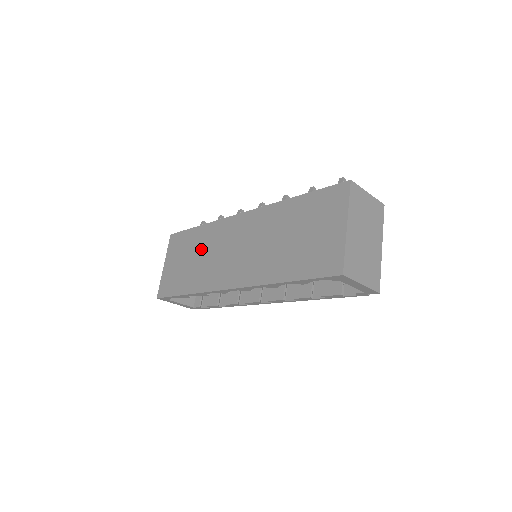
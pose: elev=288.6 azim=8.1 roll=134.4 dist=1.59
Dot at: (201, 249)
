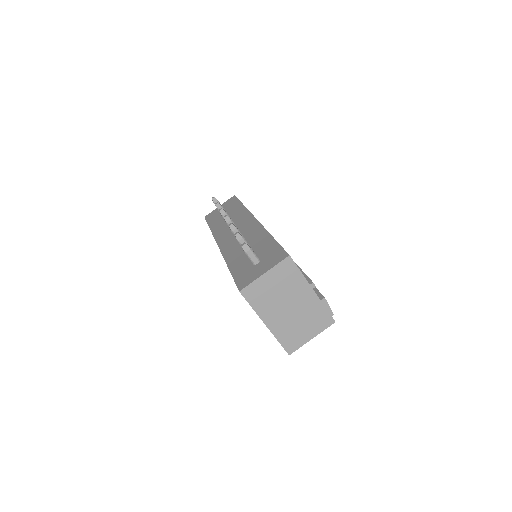
Dot at: occluded
